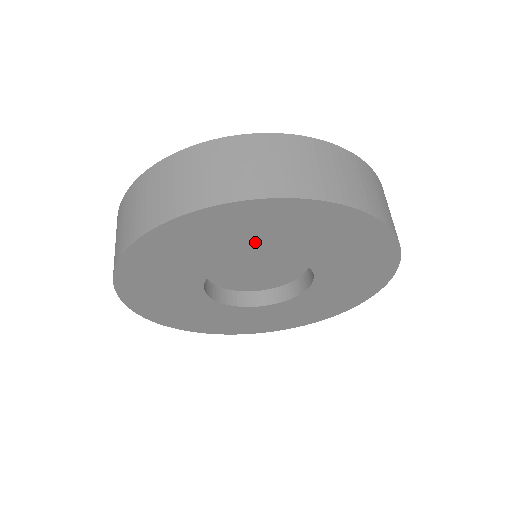
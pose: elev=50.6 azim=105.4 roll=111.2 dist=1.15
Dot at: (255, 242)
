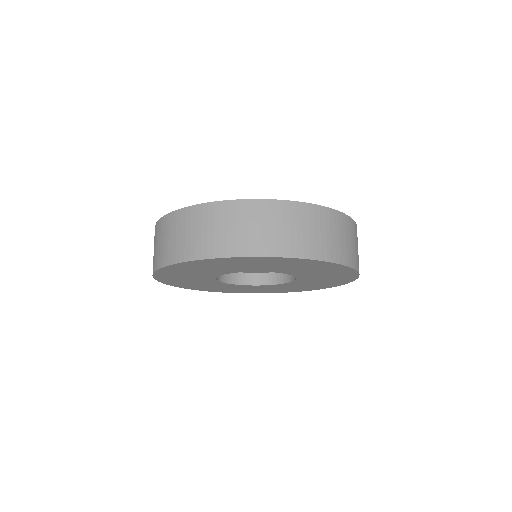
Dot at: (269, 268)
